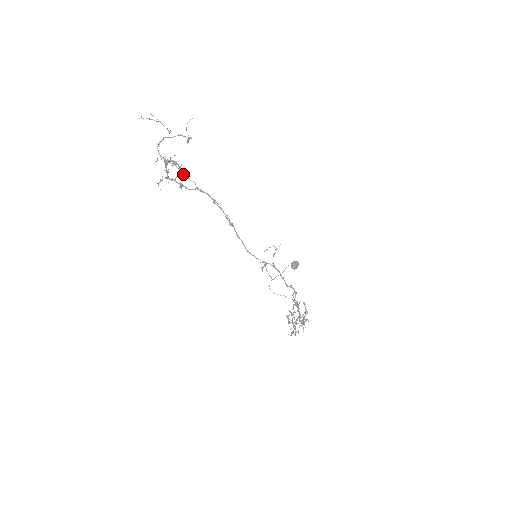
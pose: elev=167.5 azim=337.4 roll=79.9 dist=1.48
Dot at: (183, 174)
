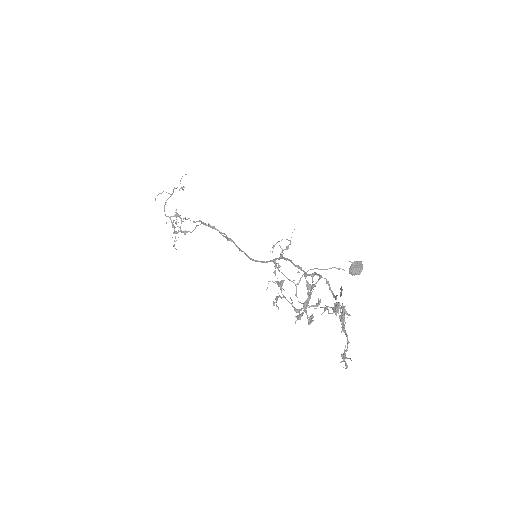
Dot at: (181, 218)
